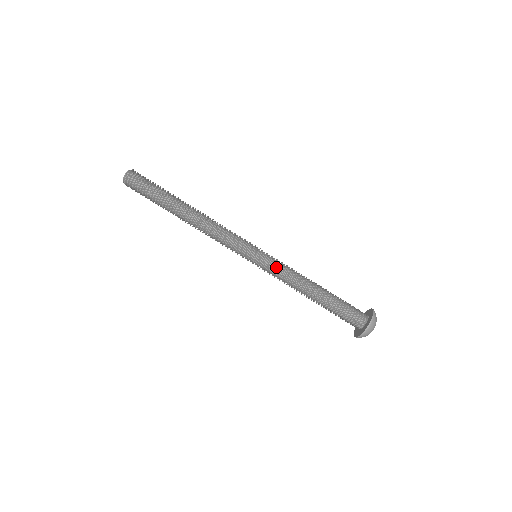
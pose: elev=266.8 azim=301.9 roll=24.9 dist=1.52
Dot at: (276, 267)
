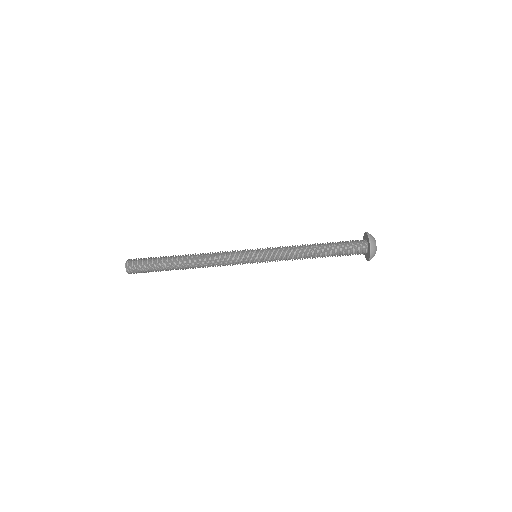
Dot at: (275, 251)
